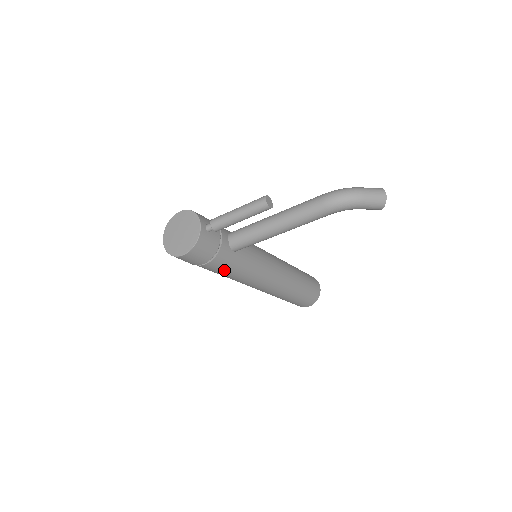
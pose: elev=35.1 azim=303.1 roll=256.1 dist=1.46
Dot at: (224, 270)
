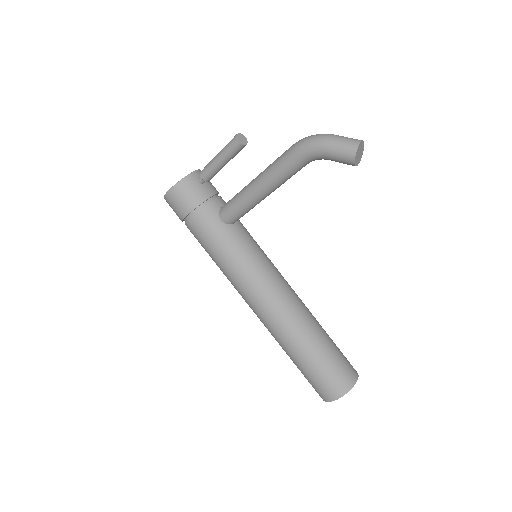
Dot at: (208, 240)
